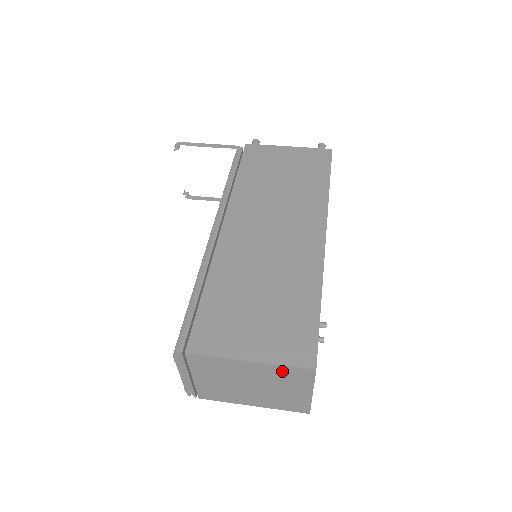
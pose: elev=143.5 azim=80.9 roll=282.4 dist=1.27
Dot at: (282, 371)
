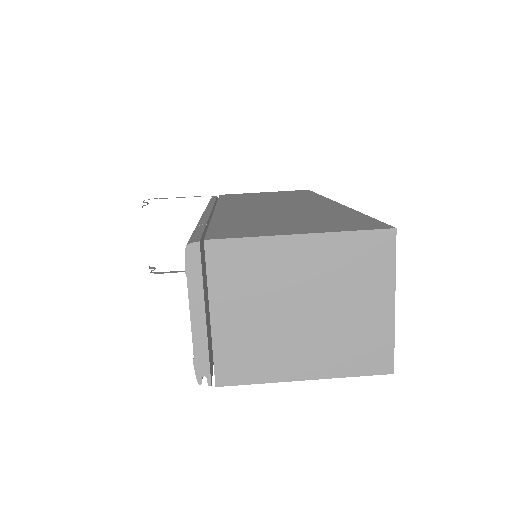
Dot at: (348, 248)
